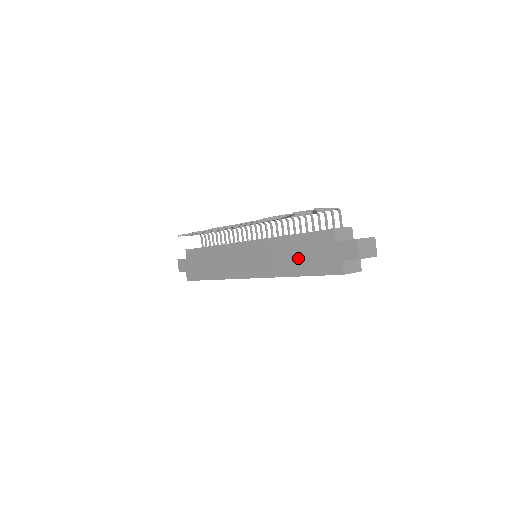
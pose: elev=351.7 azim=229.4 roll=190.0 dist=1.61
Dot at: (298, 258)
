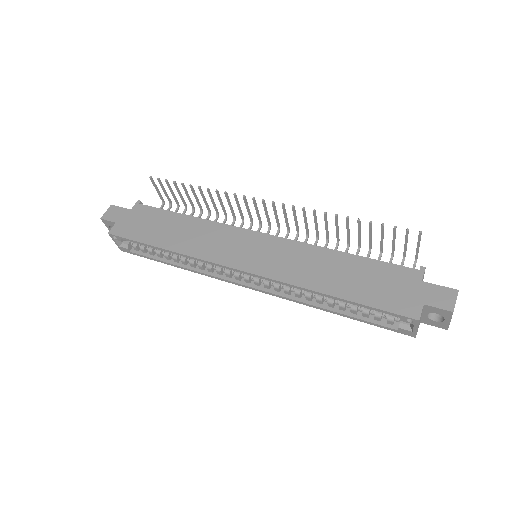
Dot at: (348, 277)
